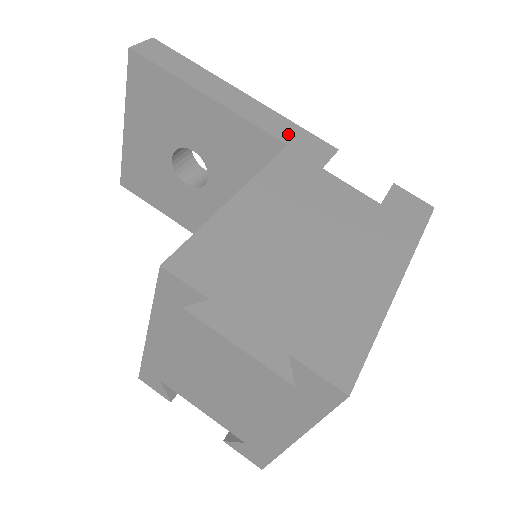
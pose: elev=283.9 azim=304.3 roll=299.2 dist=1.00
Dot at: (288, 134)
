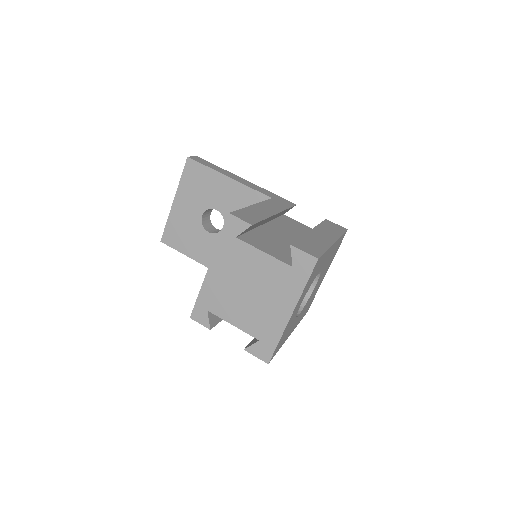
Dot at: (271, 195)
